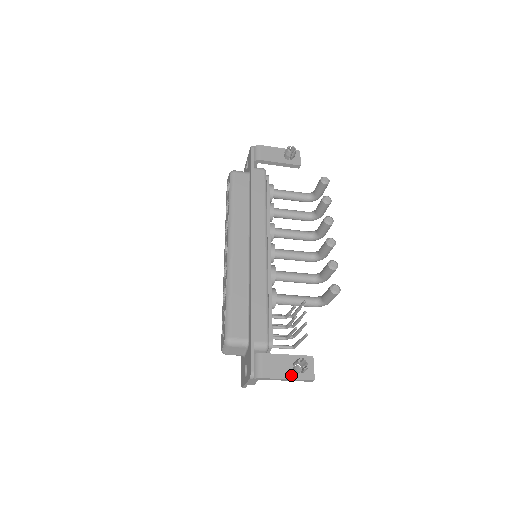
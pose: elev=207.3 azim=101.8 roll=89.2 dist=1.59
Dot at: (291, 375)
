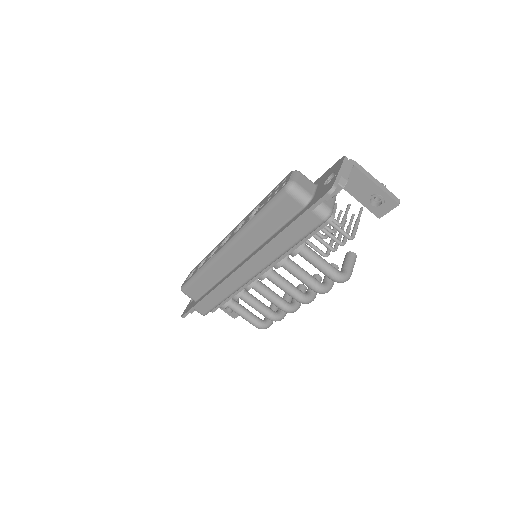
Dot at: occluded
